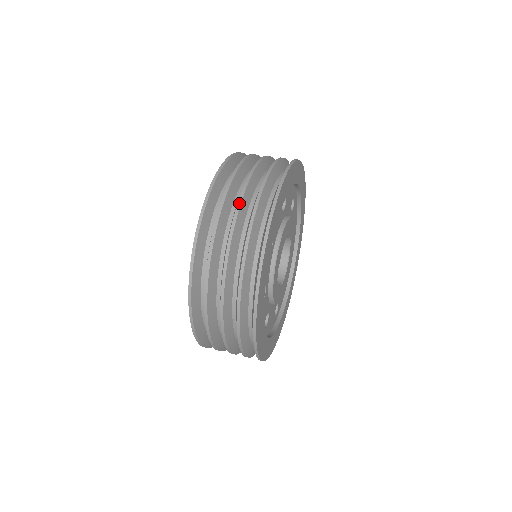
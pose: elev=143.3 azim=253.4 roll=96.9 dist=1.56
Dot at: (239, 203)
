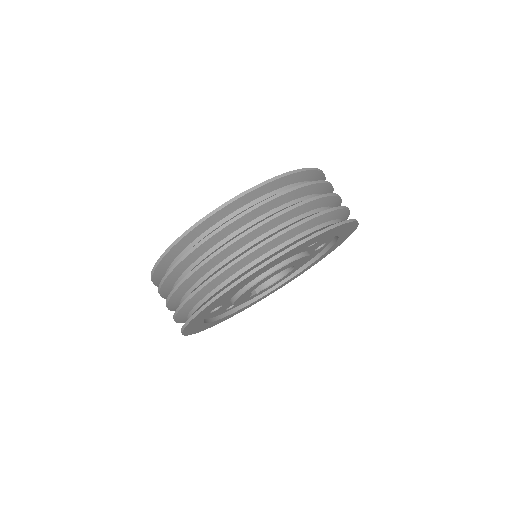
Dot at: (166, 304)
